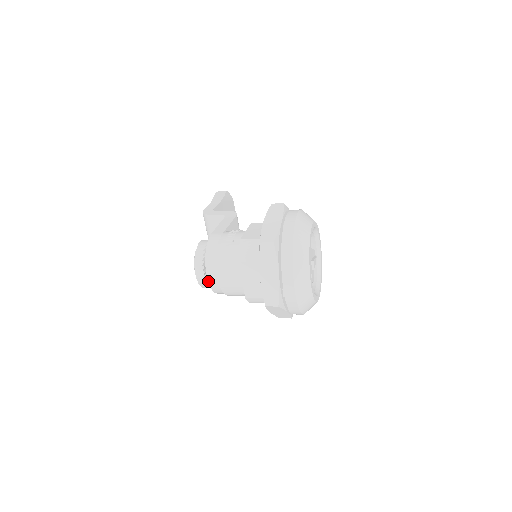
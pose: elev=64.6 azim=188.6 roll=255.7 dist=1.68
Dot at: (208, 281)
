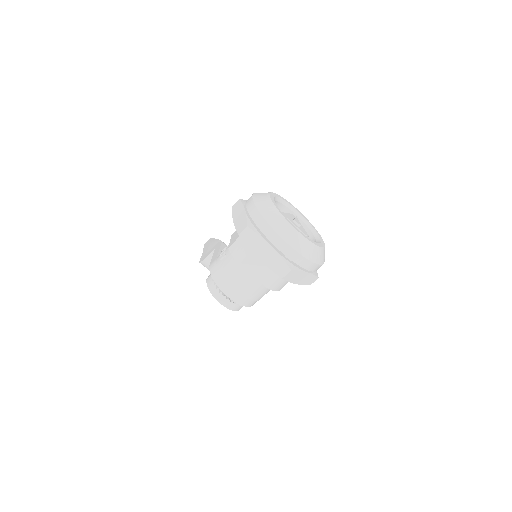
Dot at: occluded
